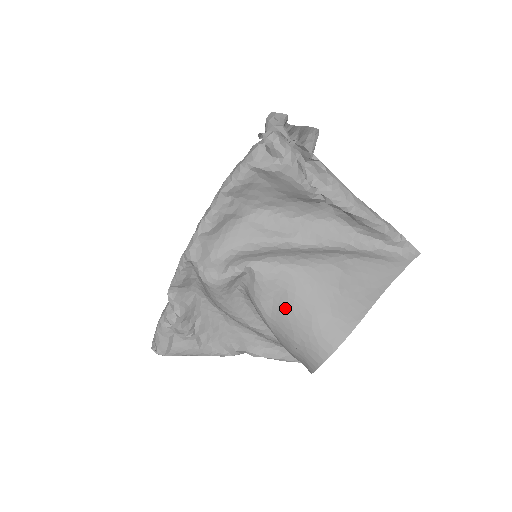
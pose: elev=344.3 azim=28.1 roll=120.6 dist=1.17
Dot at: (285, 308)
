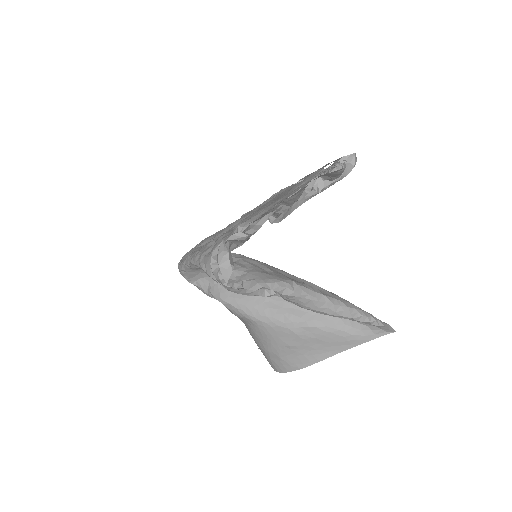
Dot at: (250, 332)
